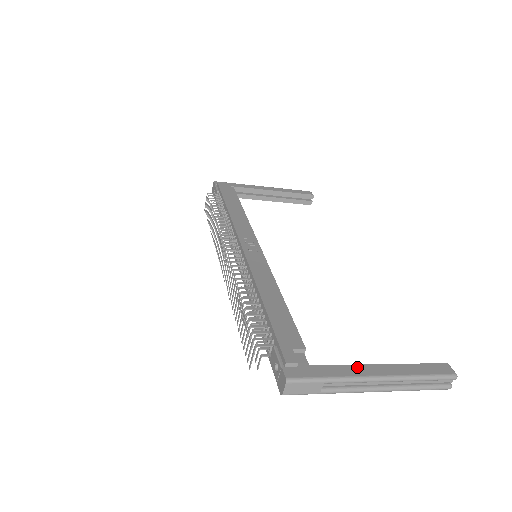
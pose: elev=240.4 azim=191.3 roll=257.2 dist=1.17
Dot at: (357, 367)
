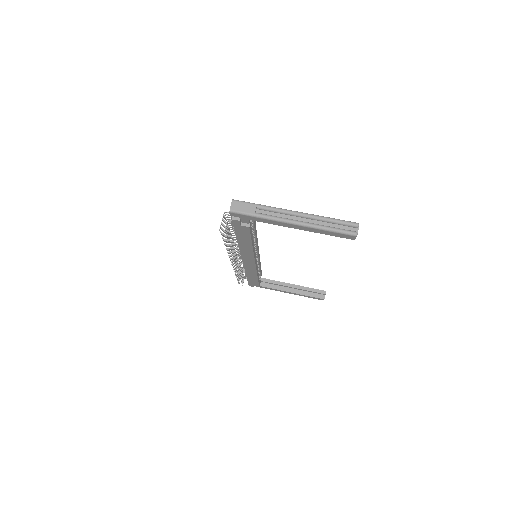
Dot at: occluded
